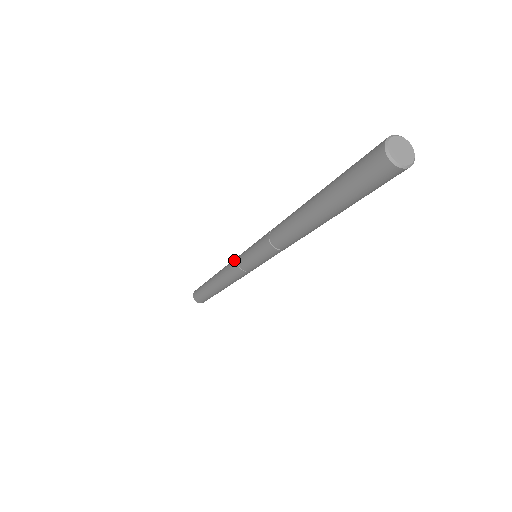
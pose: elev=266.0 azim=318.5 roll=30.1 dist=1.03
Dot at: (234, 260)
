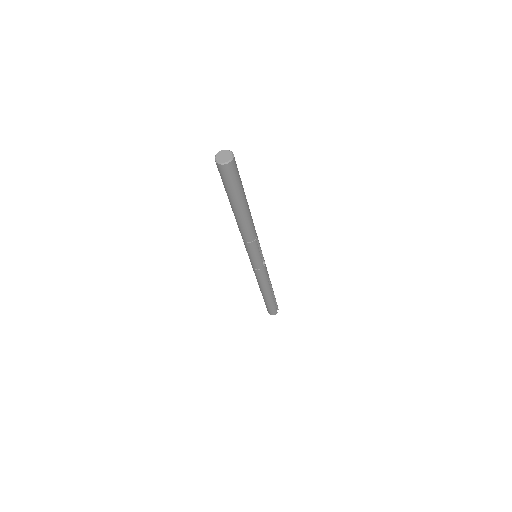
Dot at: occluded
